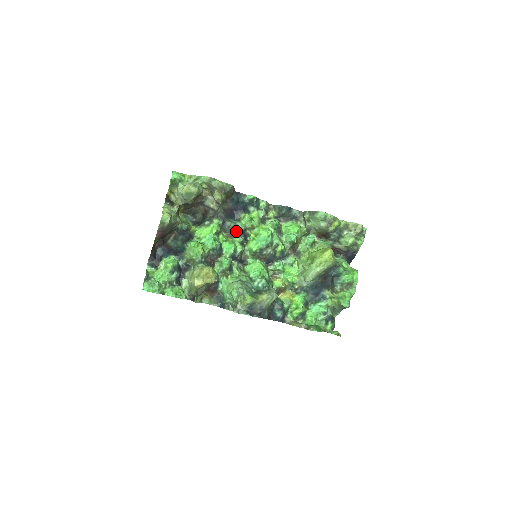
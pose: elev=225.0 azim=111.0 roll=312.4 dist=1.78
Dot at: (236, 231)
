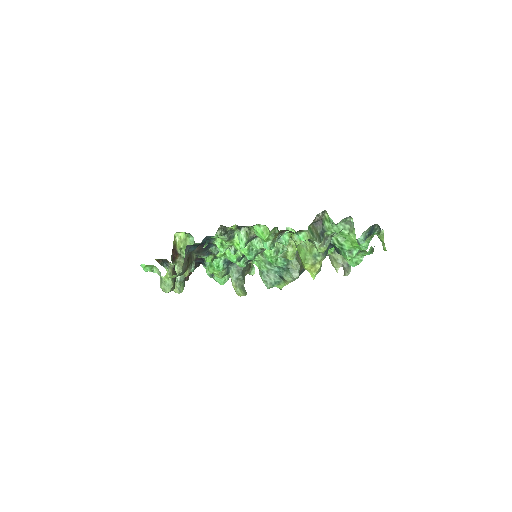
Dot at: occluded
